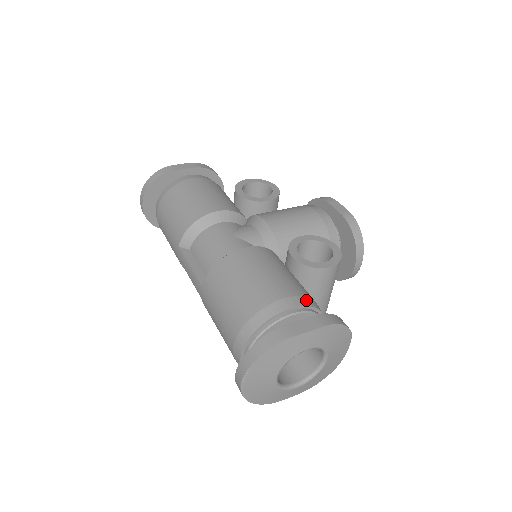
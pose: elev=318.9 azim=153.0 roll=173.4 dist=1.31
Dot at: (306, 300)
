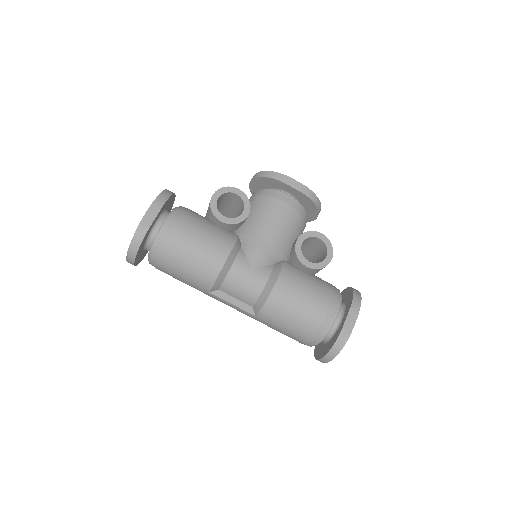
Dot at: (336, 297)
